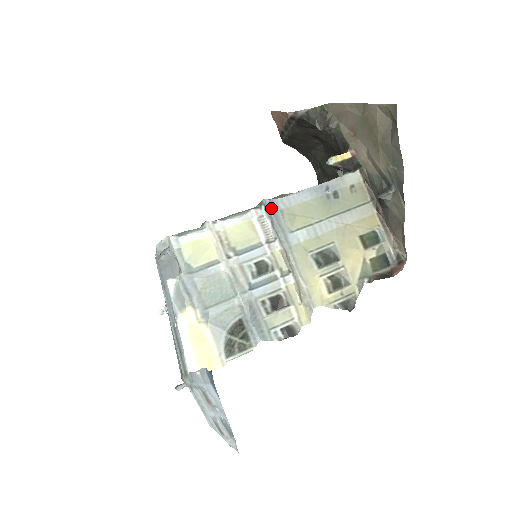
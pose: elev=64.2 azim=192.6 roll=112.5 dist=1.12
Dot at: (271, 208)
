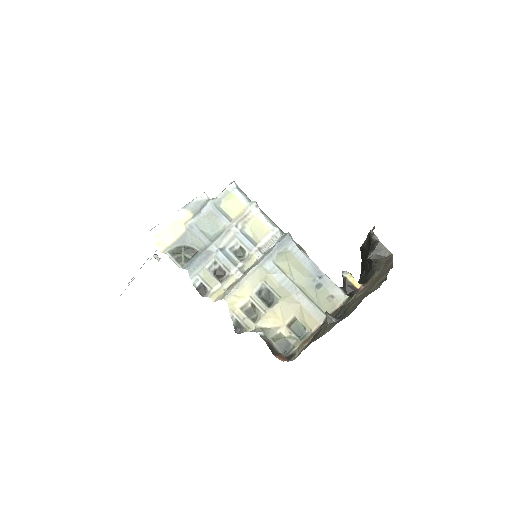
Dot at: (284, 240)
